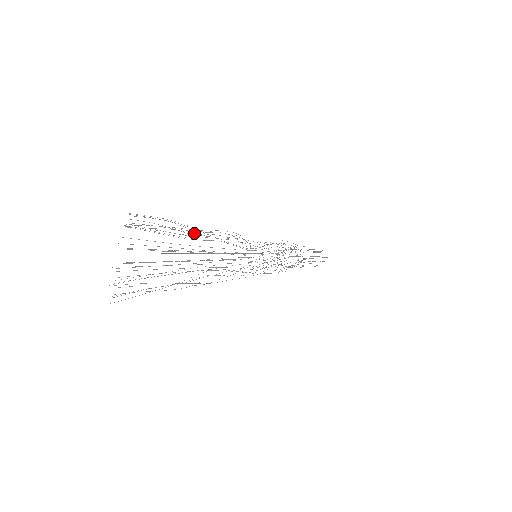
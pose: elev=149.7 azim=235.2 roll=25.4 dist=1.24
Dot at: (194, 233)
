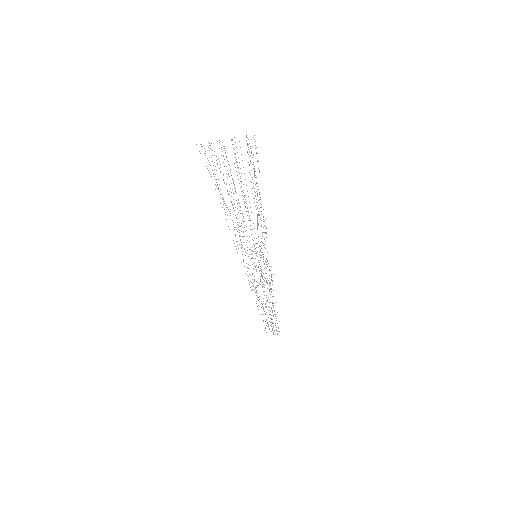
Dot at: occluded
